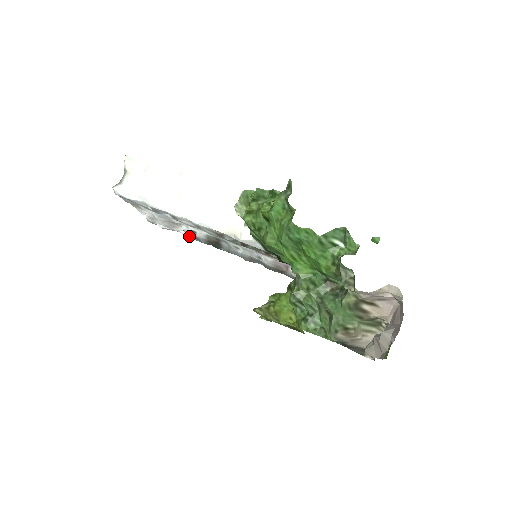
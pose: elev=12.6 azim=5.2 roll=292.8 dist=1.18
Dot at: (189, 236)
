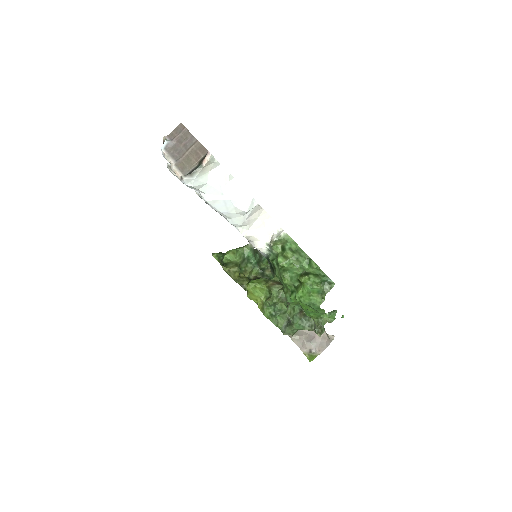
Dot at: occluded
